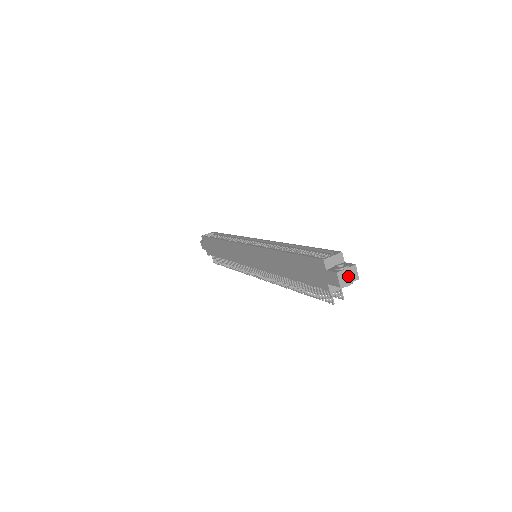
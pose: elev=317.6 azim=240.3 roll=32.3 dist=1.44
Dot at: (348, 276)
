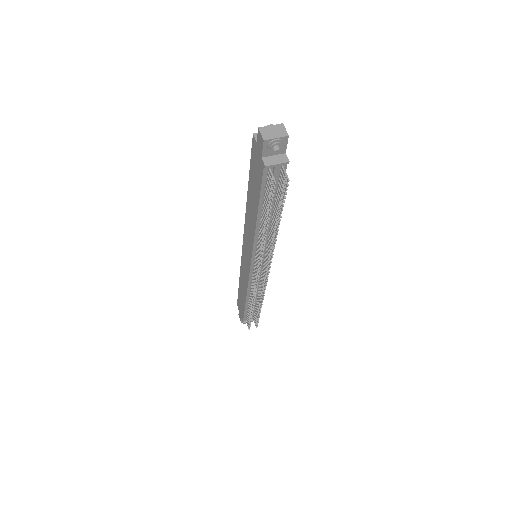
Dot at: (274, 132)
